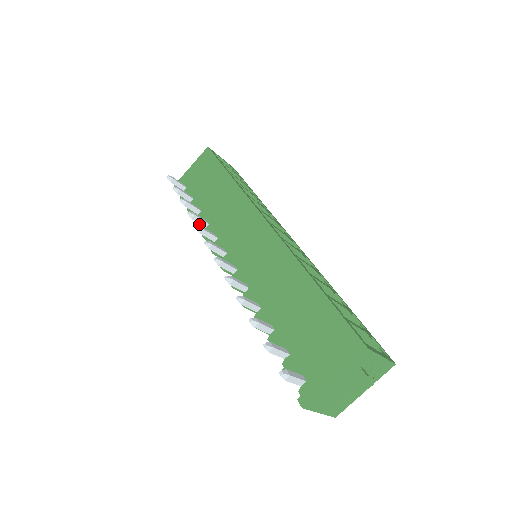
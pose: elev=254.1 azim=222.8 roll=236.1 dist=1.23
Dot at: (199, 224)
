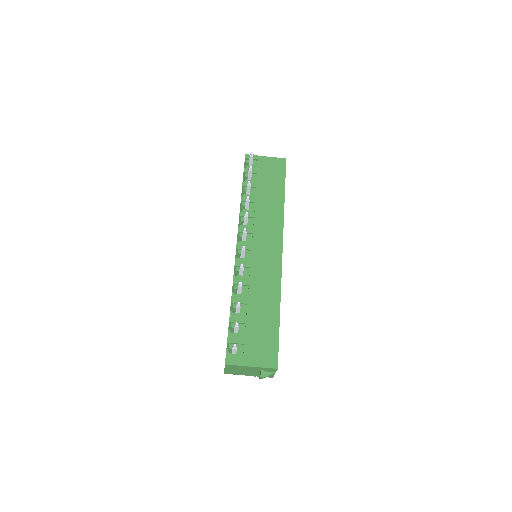
Dot at: (243, 202)
